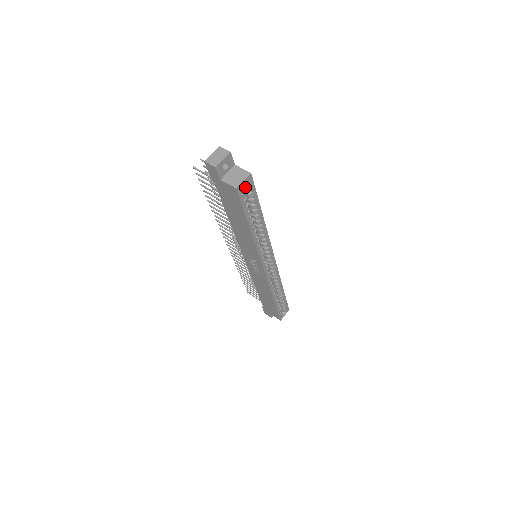
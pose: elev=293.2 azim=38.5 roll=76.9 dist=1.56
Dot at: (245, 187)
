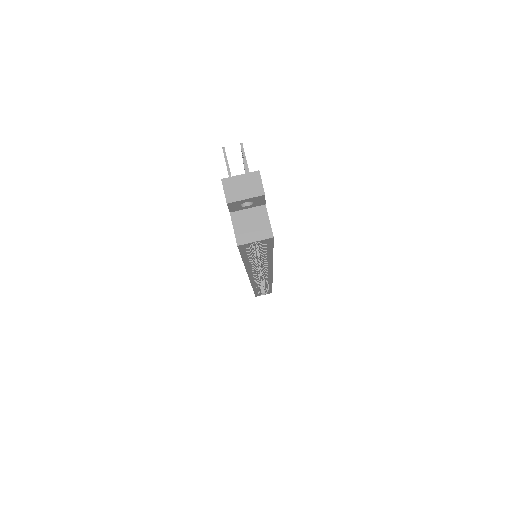
Dot at: occluded
